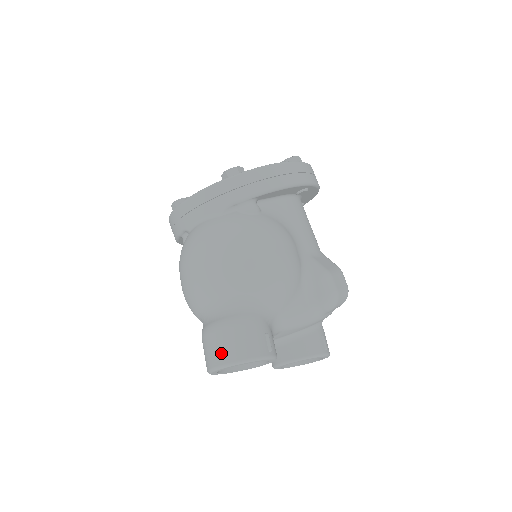
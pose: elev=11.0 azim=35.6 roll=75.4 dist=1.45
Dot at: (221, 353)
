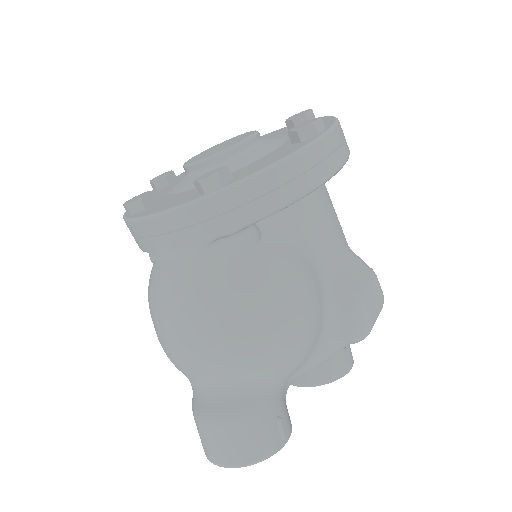
Dot at: (220, 453)
